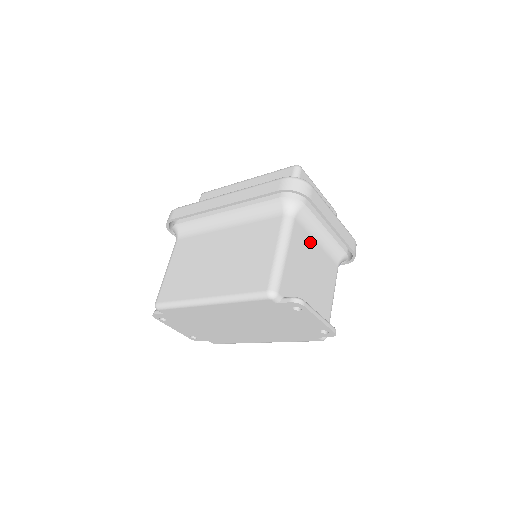
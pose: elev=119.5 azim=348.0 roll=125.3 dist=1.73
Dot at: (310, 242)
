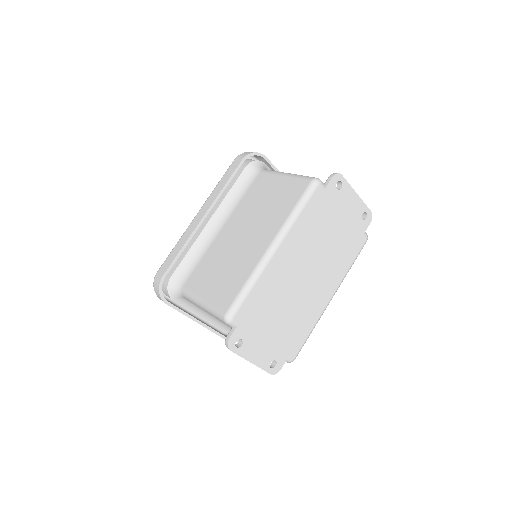
Dot at: occluded
